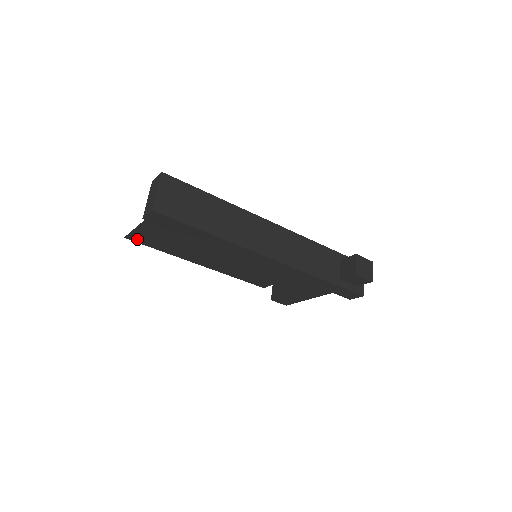
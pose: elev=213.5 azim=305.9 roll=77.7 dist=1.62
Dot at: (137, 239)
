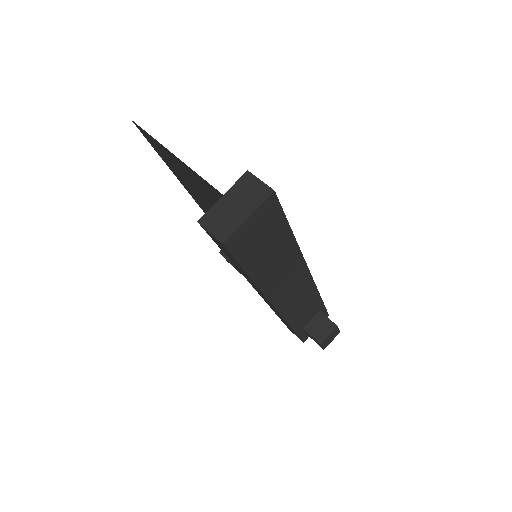
Dot at: (146, 135)
